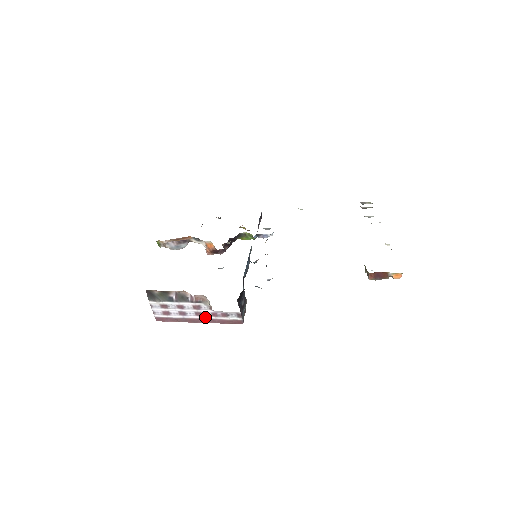
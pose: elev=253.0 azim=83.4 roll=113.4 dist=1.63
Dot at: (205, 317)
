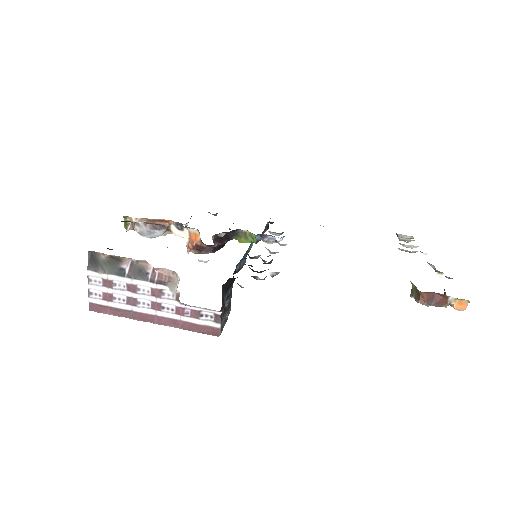
Dot at: (165, 314)
